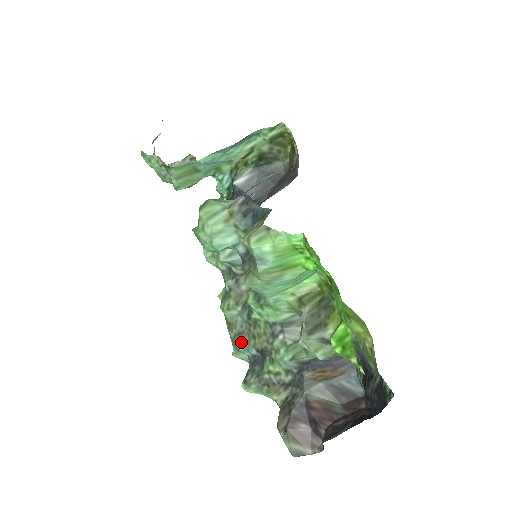
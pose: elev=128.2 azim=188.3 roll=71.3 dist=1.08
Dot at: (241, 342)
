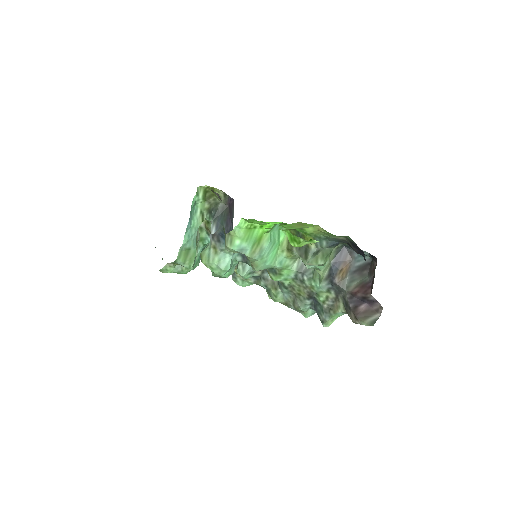
Dot at: (298, 305)
